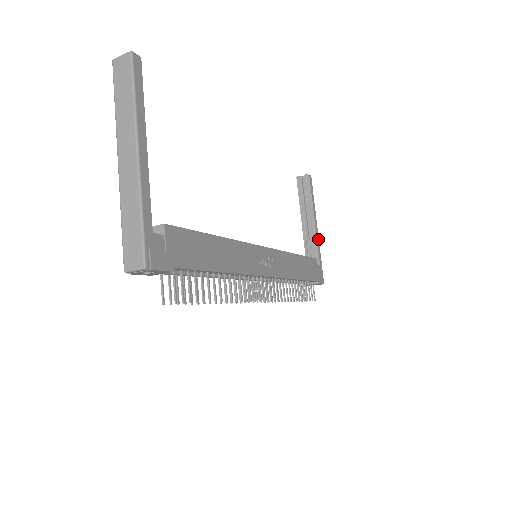
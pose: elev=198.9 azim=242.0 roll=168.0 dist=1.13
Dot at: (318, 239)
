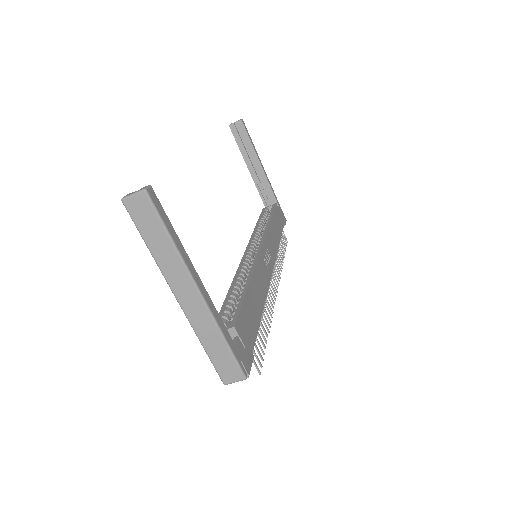
Dot at: (269, 181)
